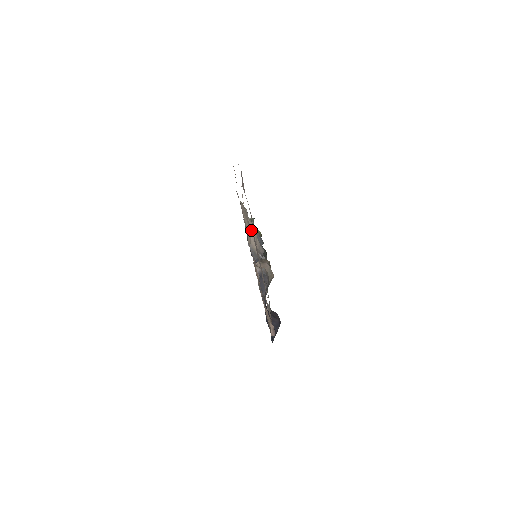
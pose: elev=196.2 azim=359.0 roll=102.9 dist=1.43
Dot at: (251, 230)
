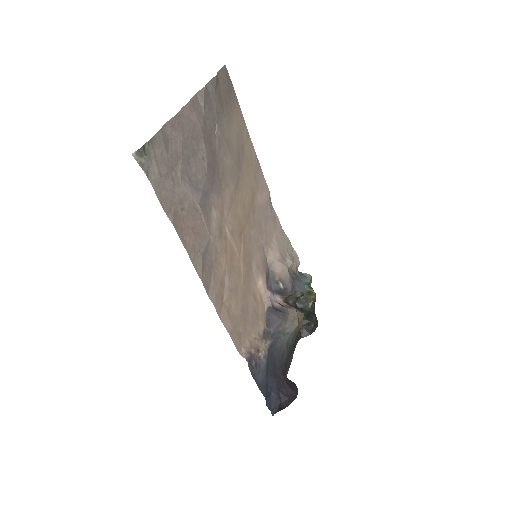
Dot at: (282, 258)
